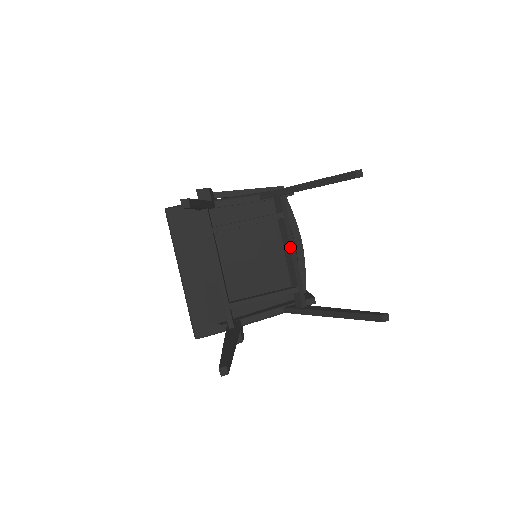
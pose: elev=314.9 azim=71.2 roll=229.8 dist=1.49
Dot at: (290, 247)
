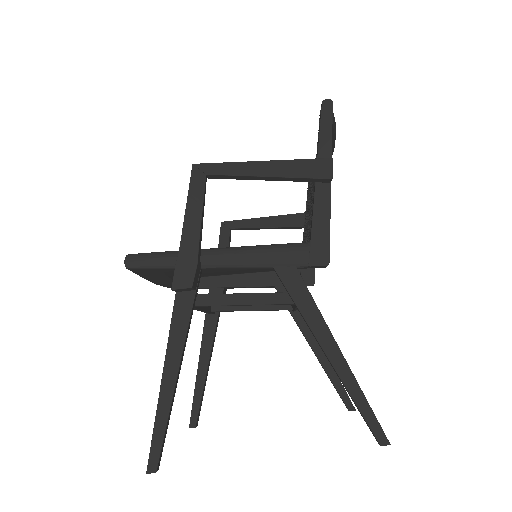
Dot at: occluded
